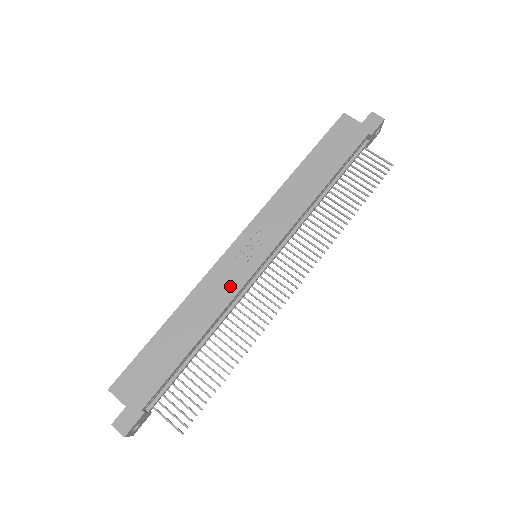
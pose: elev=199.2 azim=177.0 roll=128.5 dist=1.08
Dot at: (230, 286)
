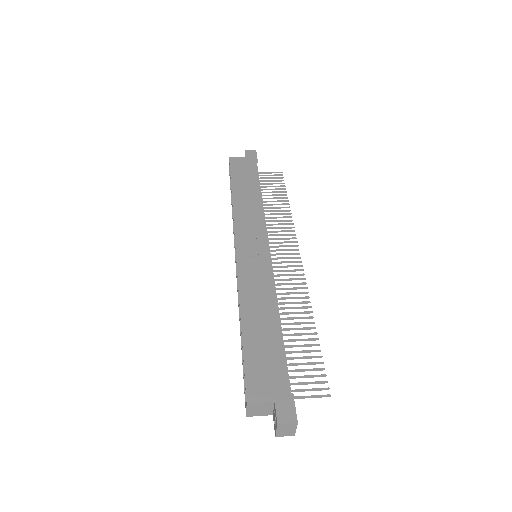
Dot at: (262, 275)
